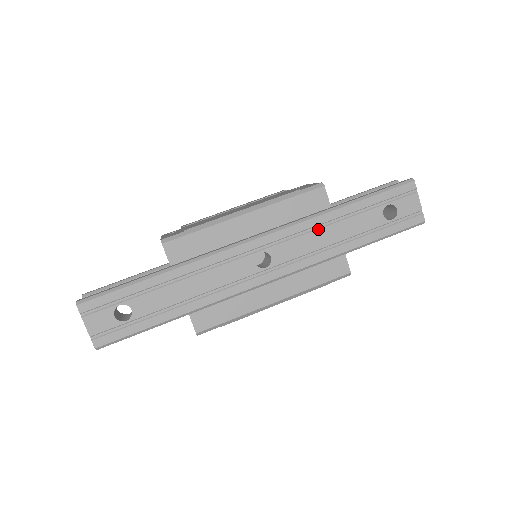
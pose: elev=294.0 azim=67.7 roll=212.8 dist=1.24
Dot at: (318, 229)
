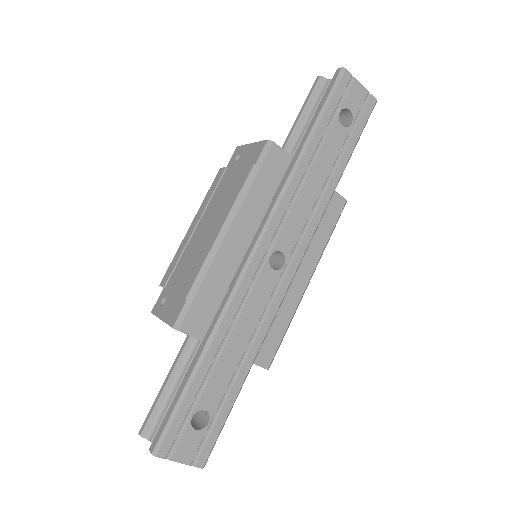
Dot at: (300, 189)
